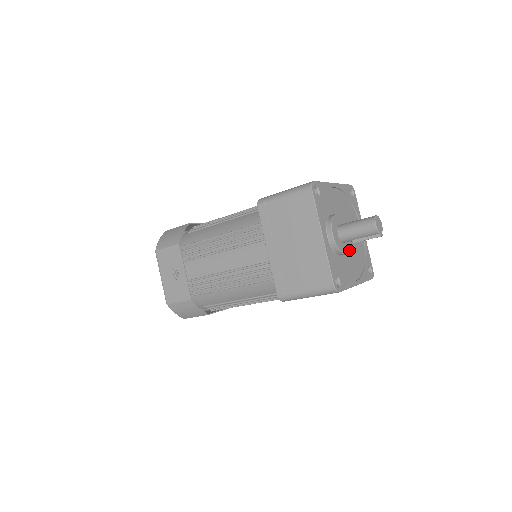
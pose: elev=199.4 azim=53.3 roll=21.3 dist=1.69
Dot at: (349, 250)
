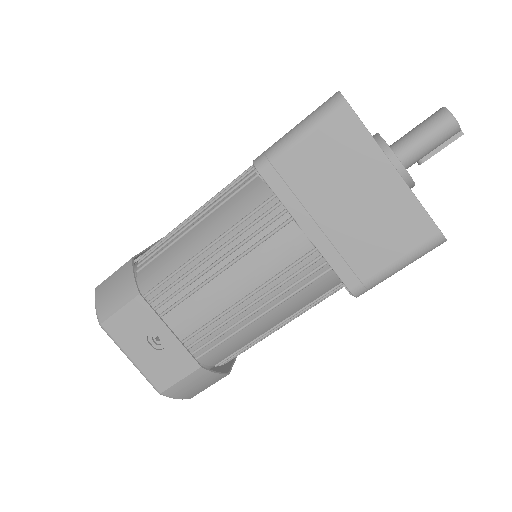
Dot at: occluded
